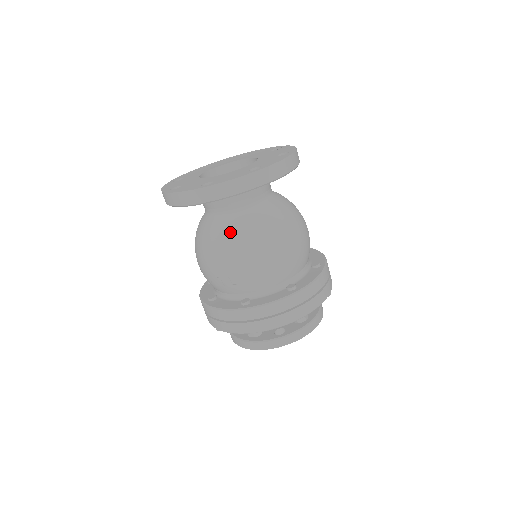
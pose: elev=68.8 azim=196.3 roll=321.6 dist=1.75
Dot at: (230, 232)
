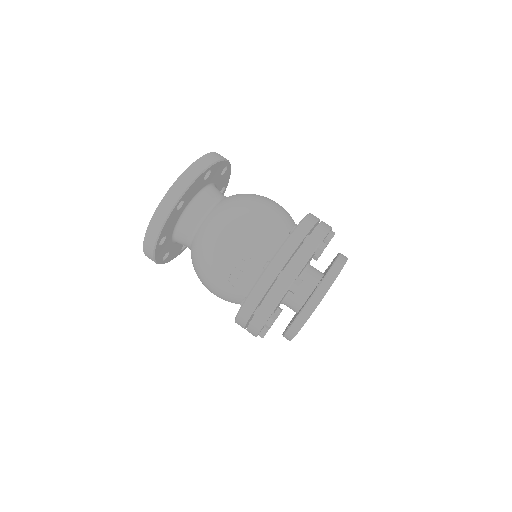
Dot at: (212, 224)
